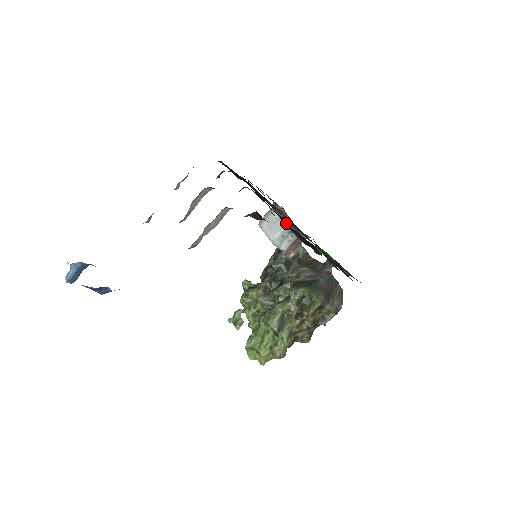
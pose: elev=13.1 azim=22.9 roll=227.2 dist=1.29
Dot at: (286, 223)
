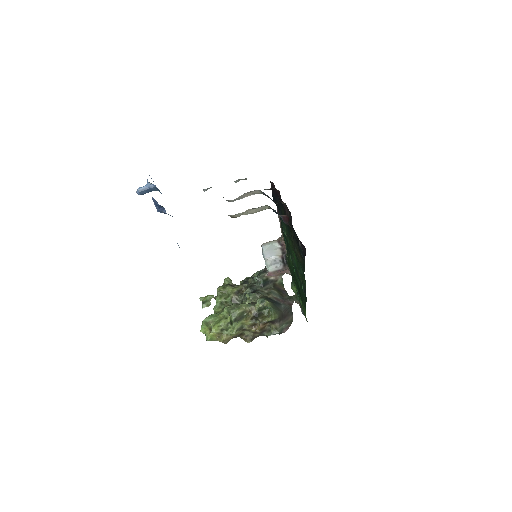
Dot at: occluded
